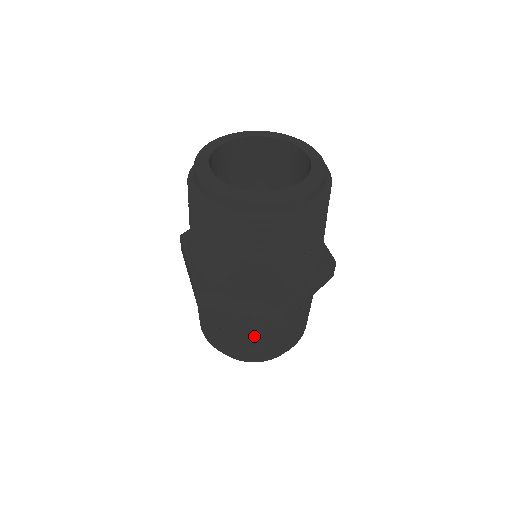
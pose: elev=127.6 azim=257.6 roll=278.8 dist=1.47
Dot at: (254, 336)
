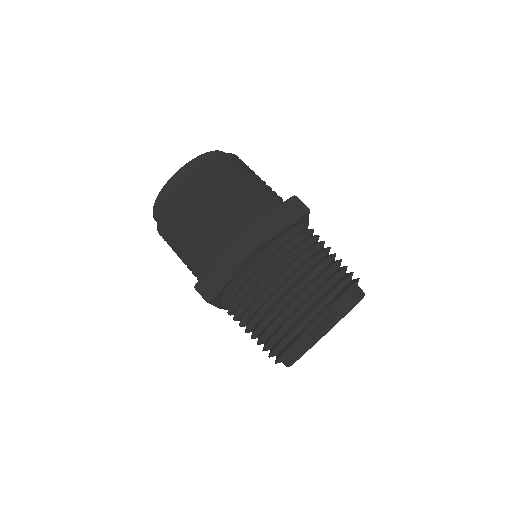
Dot at: (318, 254)
